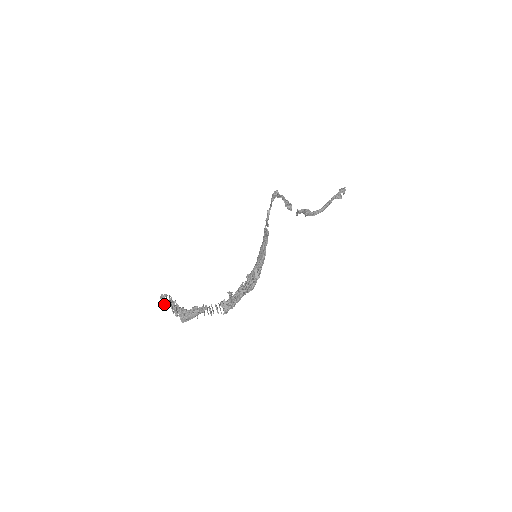
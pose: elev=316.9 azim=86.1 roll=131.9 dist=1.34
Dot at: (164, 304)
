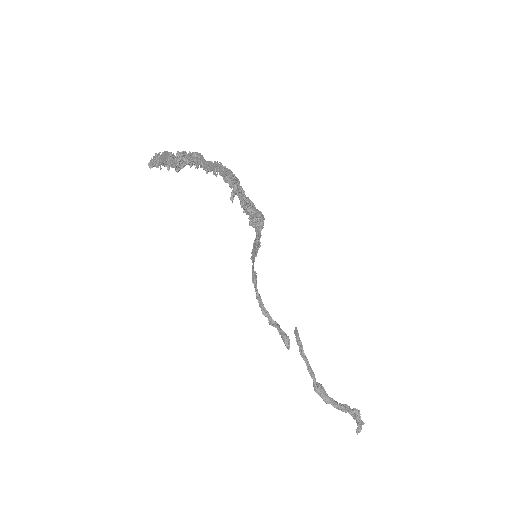
Dot at: (156, 153)
